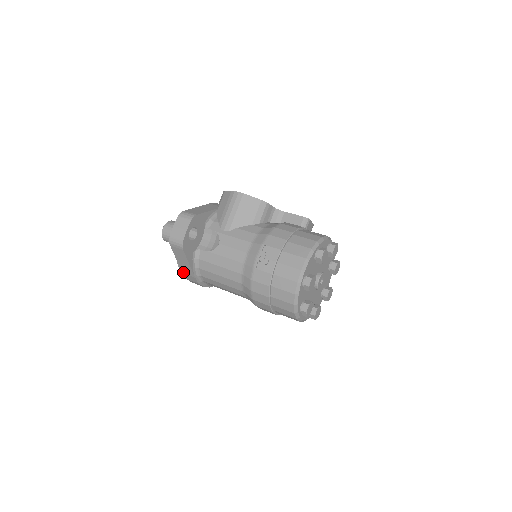
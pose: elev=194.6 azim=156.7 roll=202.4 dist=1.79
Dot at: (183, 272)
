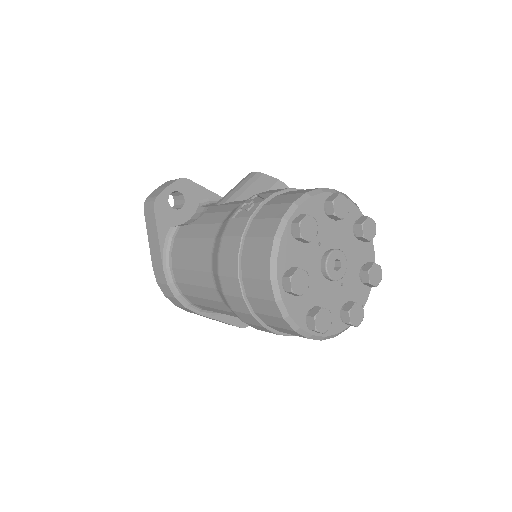
Dot at: (153, 265)
